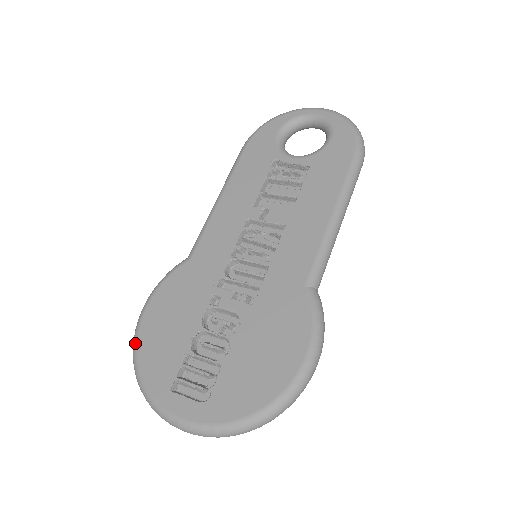
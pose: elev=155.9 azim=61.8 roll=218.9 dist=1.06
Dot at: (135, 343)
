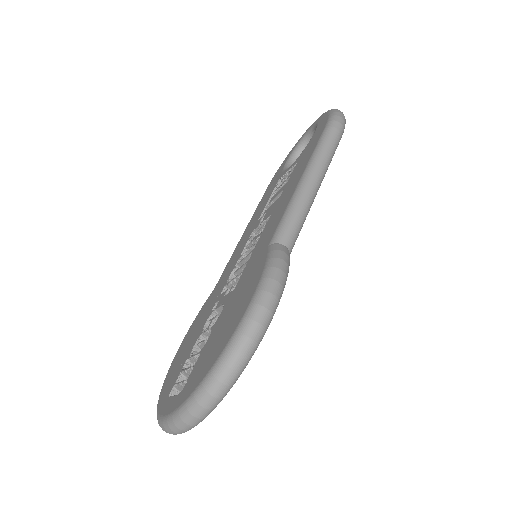
Dot at: (166, 375)
